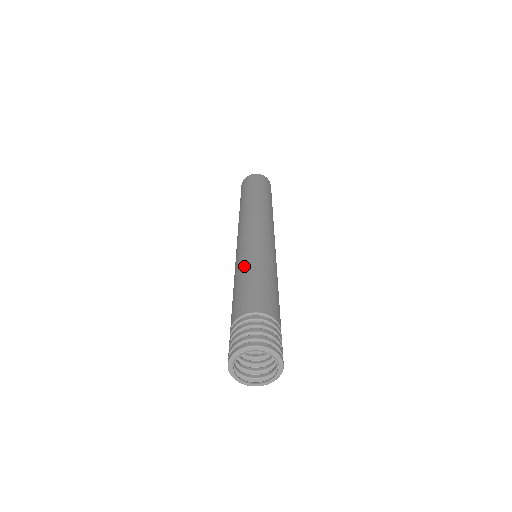
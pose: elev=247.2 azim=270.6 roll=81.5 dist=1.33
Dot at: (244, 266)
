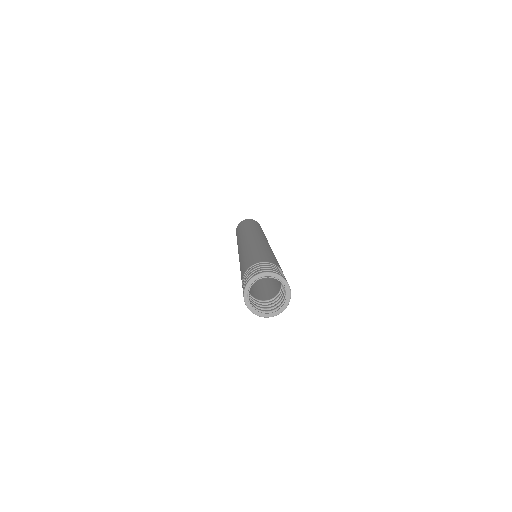
Dot at: (240, 260)
